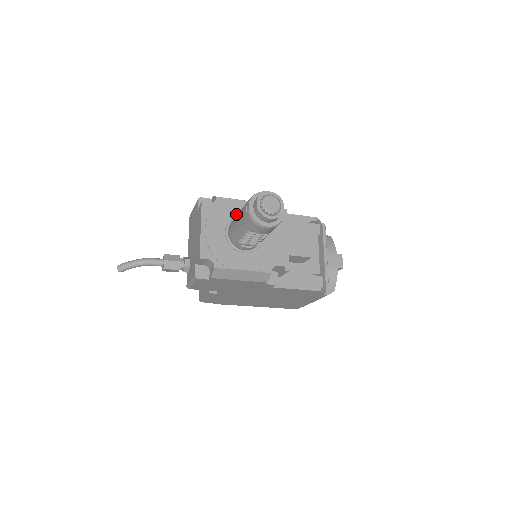
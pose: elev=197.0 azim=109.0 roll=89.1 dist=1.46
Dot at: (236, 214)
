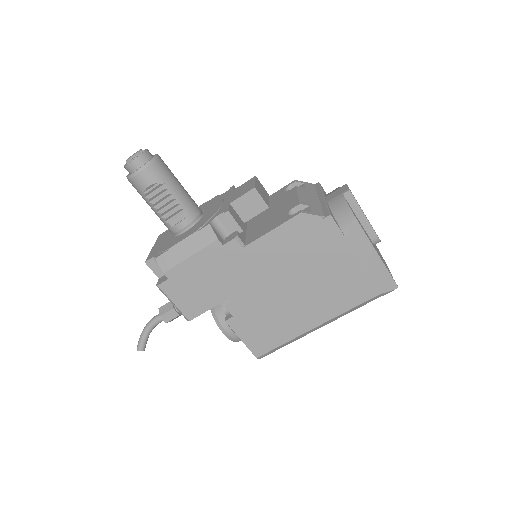
Dot at: occluded
